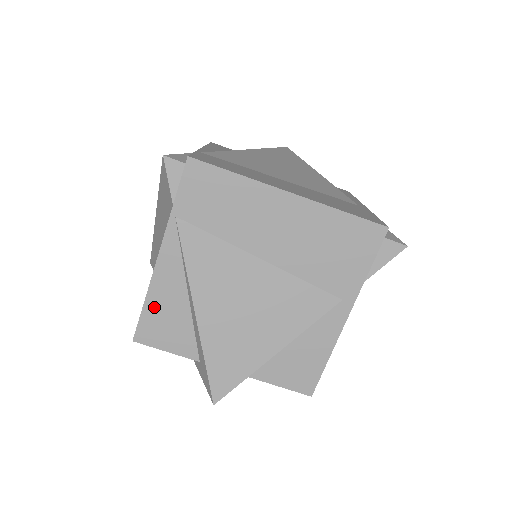
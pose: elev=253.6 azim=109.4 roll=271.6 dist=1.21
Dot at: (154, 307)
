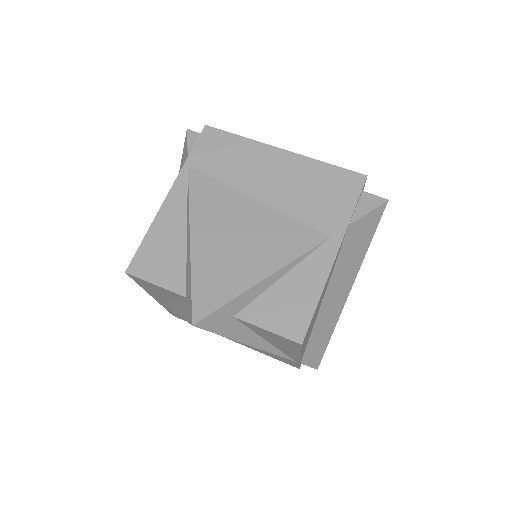
Dot at: (153, 239)
